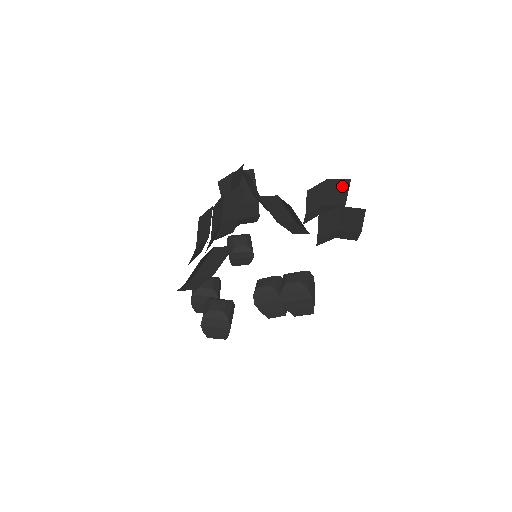
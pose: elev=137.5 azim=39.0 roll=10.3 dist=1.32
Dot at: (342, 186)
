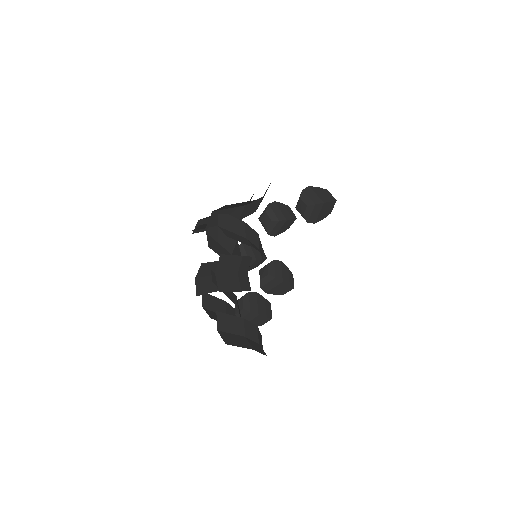
Dot at: occluded
